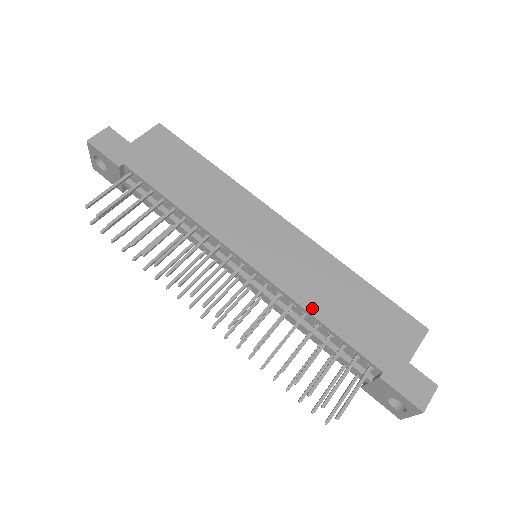
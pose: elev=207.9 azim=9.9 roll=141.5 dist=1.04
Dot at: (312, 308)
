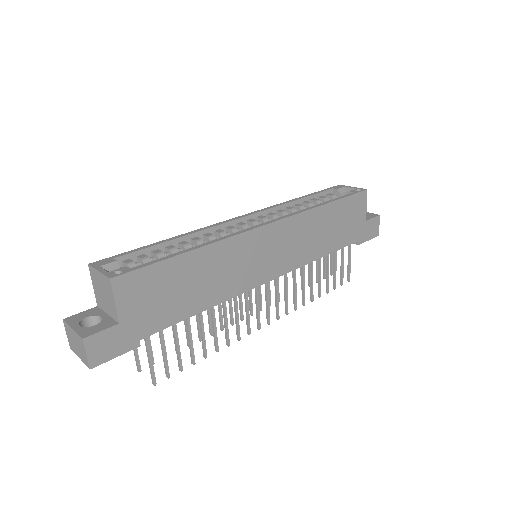
Dot at: (317, 256)
